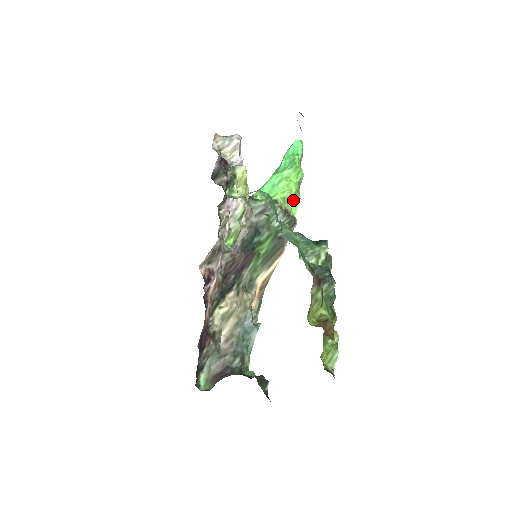
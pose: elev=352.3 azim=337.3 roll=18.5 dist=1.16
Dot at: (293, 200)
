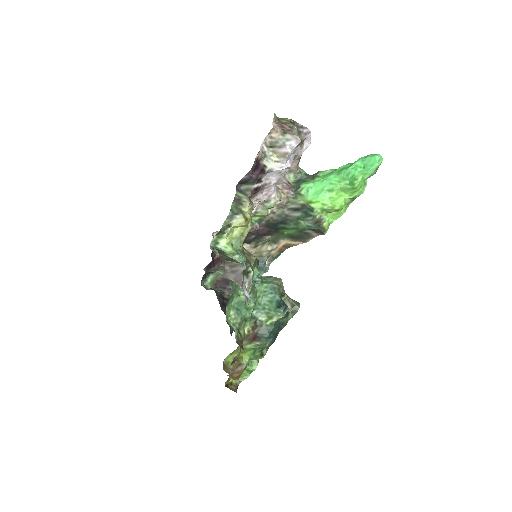
Dot at: (334, 212)
